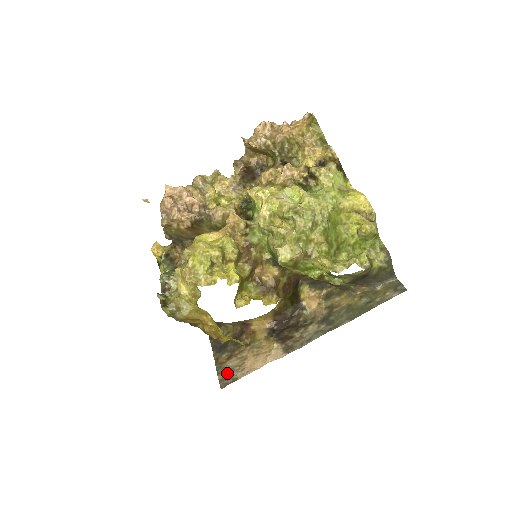
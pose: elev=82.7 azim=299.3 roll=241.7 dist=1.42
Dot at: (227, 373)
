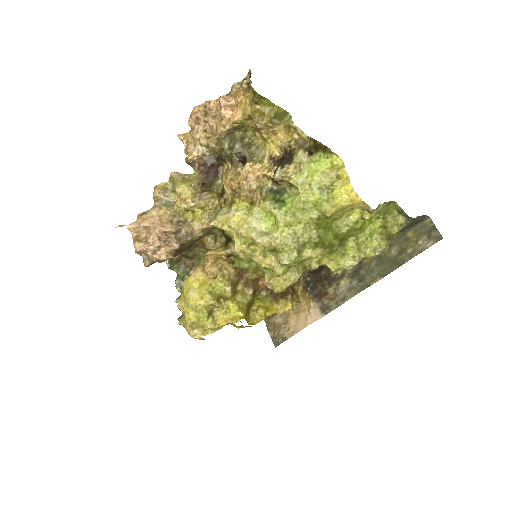
Dot at: (276, 331)
